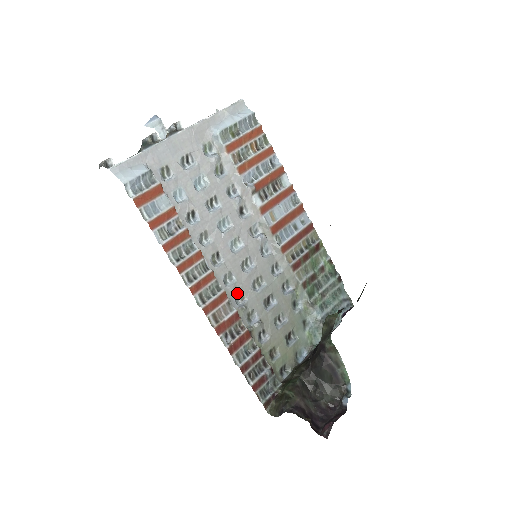
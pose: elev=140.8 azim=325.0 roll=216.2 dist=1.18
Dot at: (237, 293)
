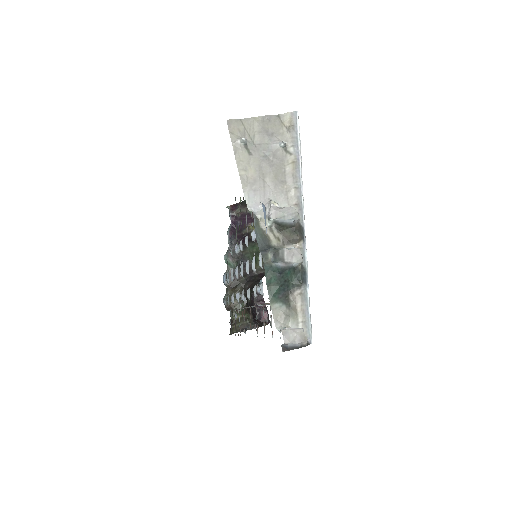
Dot at: occluded
